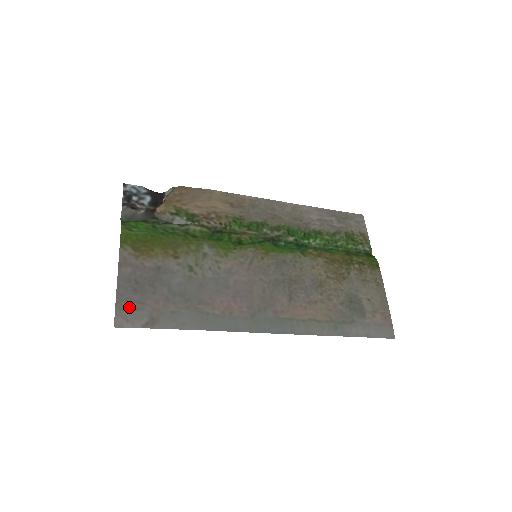
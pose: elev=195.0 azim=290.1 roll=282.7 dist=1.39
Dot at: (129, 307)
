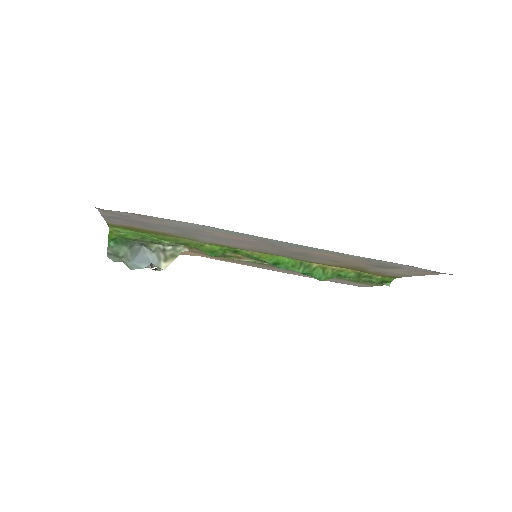
Dot at: (114, 214)
